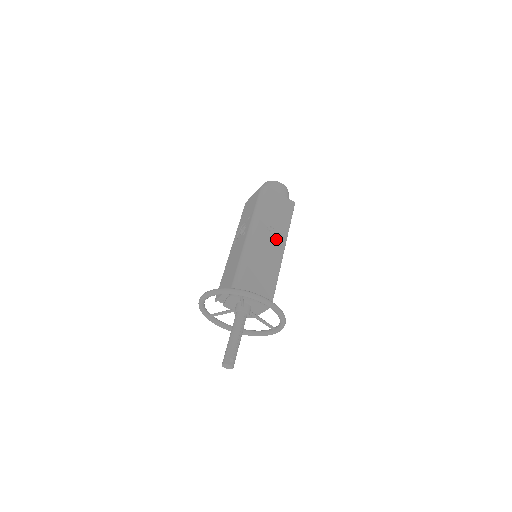
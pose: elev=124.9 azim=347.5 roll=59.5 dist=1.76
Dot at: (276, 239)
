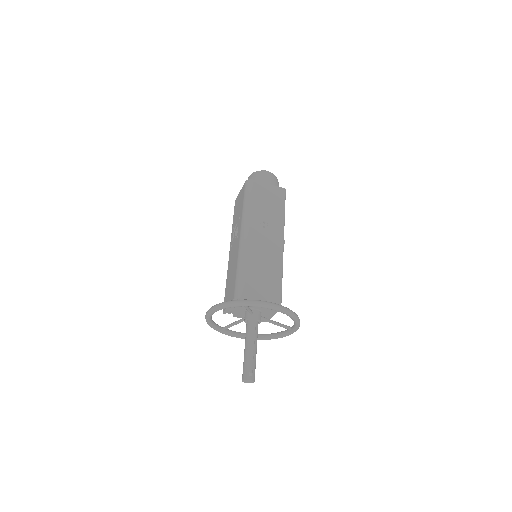
Dot at: (272, 234)
